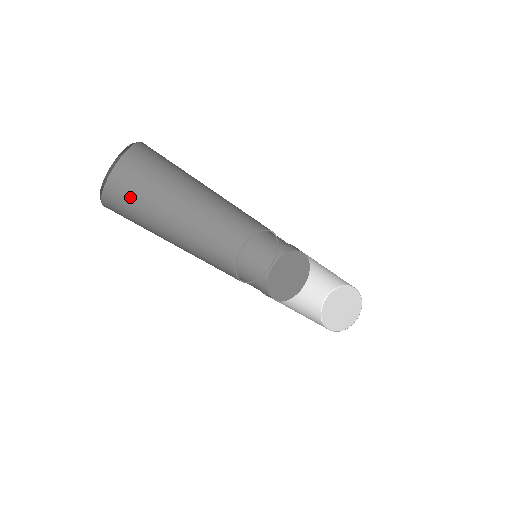
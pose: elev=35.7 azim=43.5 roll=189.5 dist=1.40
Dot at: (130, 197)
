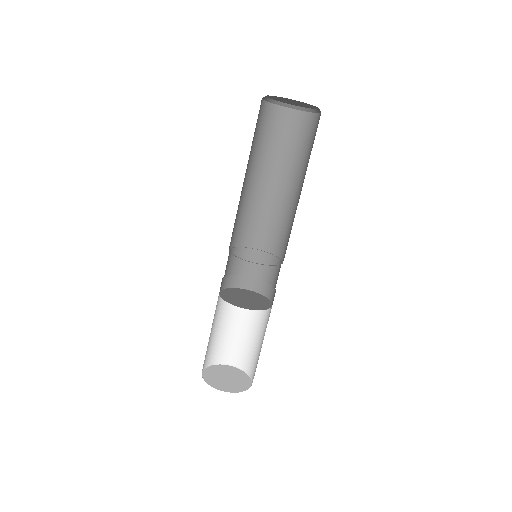
Dot at: (267, 127)
